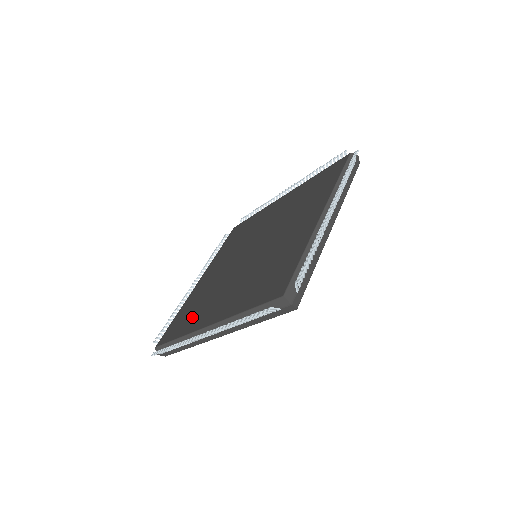
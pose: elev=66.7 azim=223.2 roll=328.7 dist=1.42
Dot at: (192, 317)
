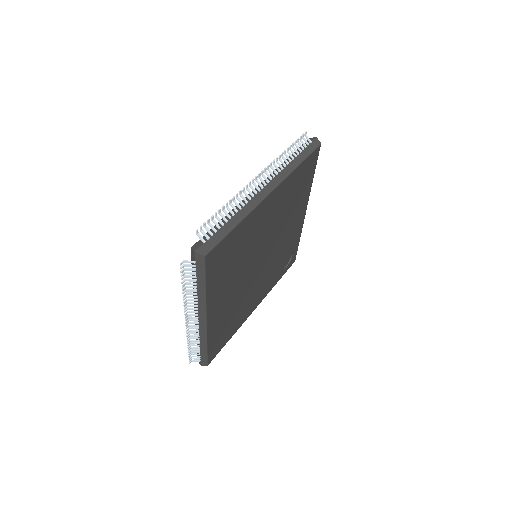
Dot at: occluded
